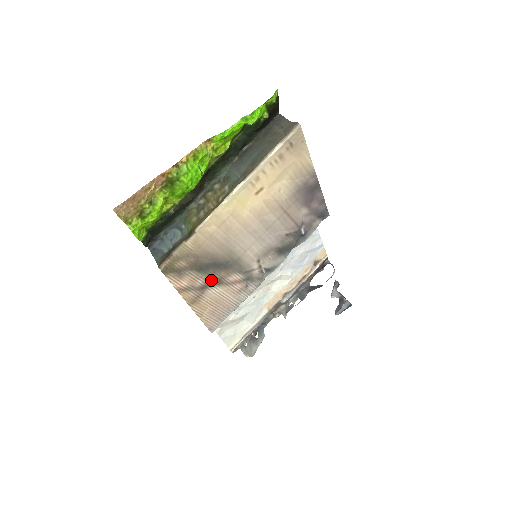
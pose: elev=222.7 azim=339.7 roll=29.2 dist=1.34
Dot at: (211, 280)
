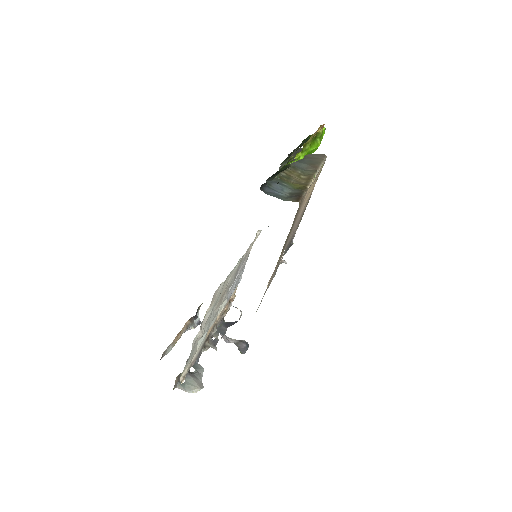
Dot at: (283, 246)
